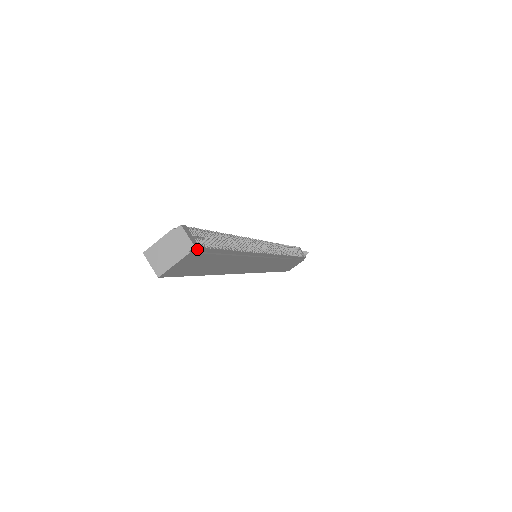
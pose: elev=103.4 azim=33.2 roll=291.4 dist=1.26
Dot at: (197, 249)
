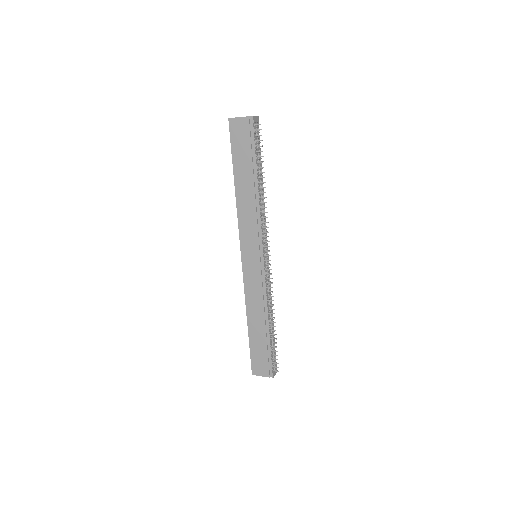
Dot at: (252, 123)
